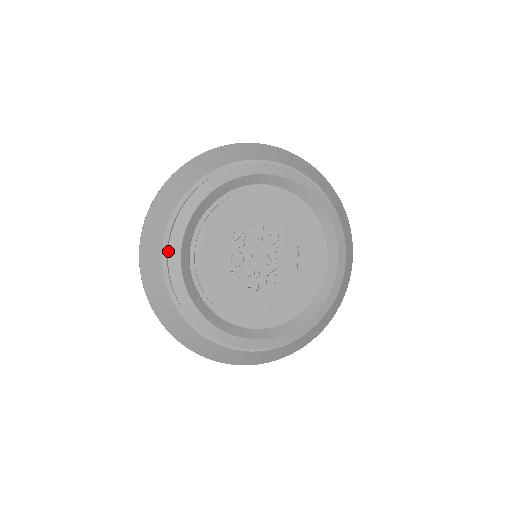
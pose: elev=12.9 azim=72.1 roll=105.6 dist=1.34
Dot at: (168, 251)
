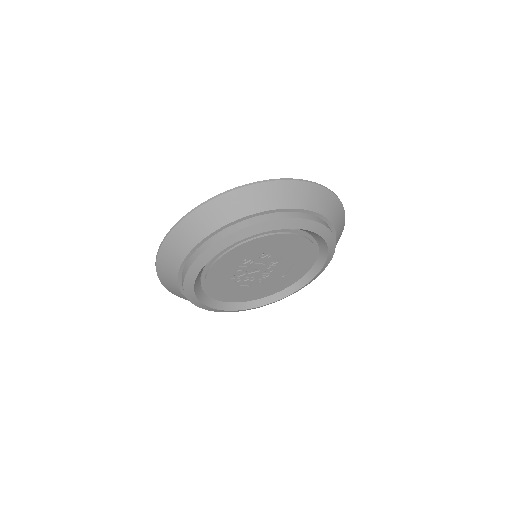
Dot at: (186, 272)
